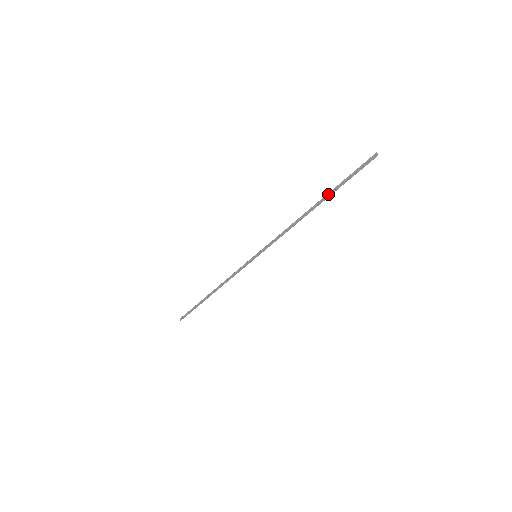
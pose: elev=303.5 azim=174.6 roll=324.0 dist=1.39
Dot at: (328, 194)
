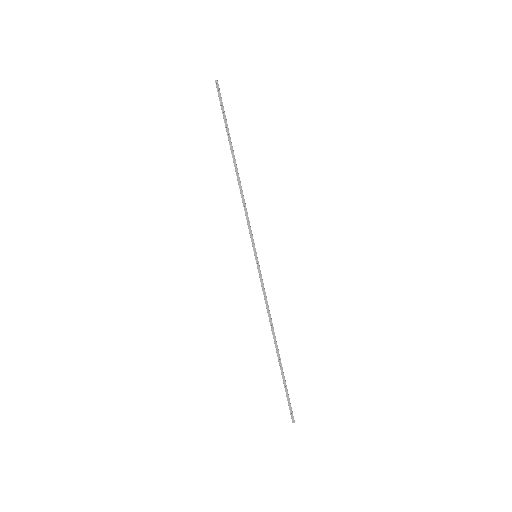
Dot at: occluded
